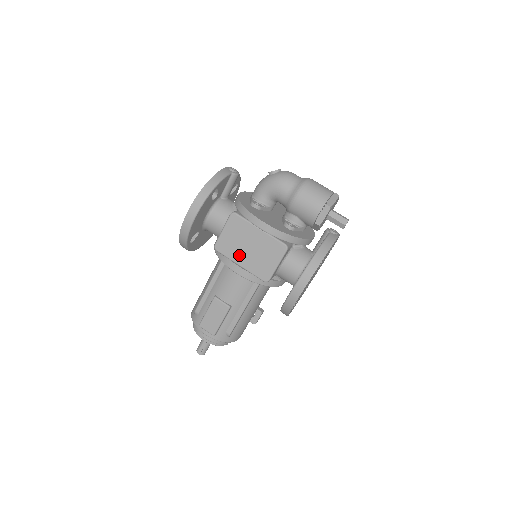
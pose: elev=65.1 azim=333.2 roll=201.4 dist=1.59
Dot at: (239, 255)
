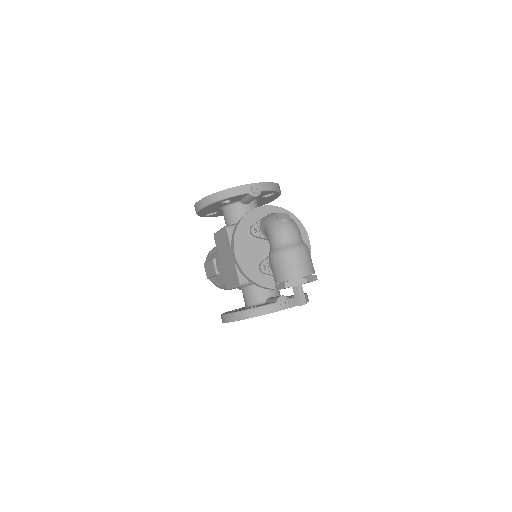
Dot at: (221, 256)
